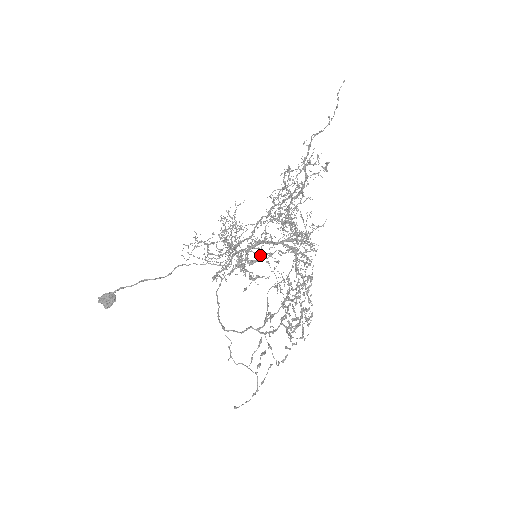
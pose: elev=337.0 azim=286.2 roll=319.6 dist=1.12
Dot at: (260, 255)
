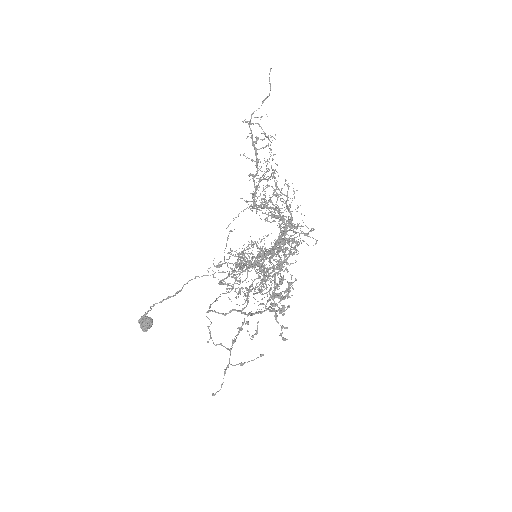
Dot at: occluded
